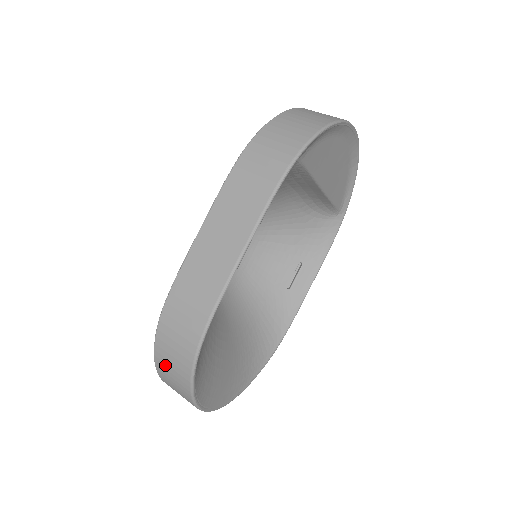
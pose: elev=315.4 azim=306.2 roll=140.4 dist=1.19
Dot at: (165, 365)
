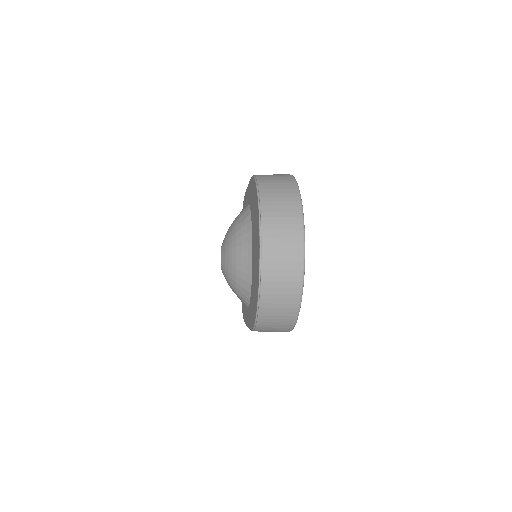
Dot at: (270, 184)
